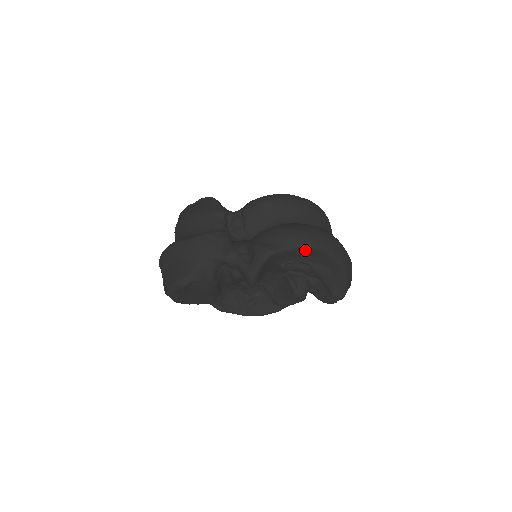
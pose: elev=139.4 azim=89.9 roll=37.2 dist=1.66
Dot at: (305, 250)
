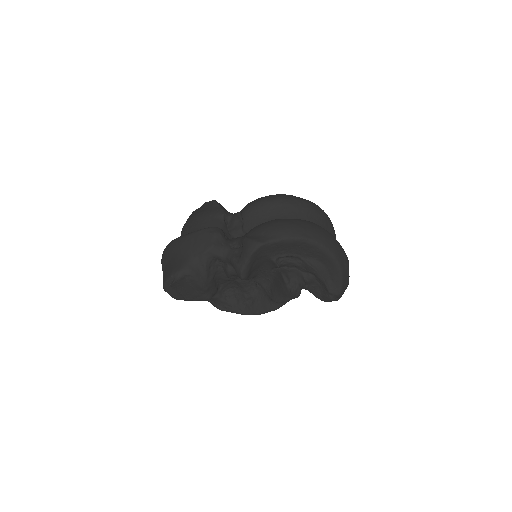
Dot at: (294, 242)
